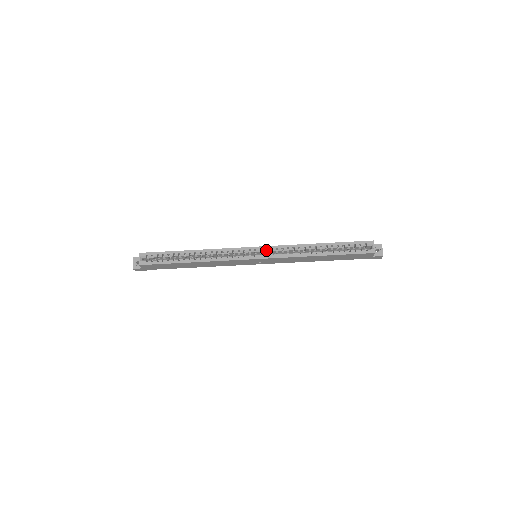
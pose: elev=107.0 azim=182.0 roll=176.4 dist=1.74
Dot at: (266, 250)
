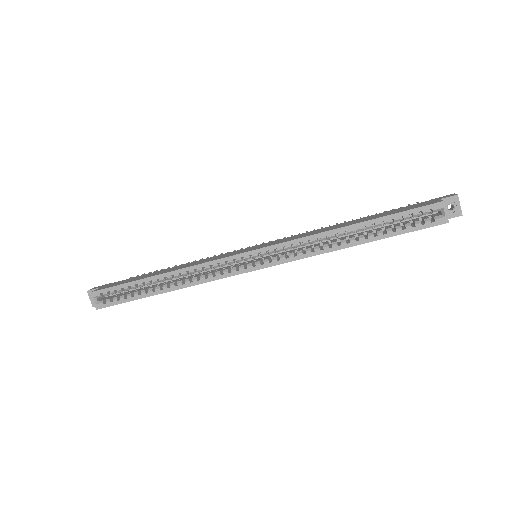
Dot at: (268, 251)
